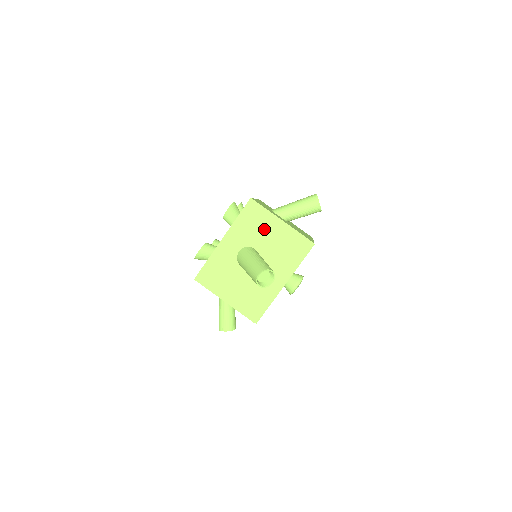
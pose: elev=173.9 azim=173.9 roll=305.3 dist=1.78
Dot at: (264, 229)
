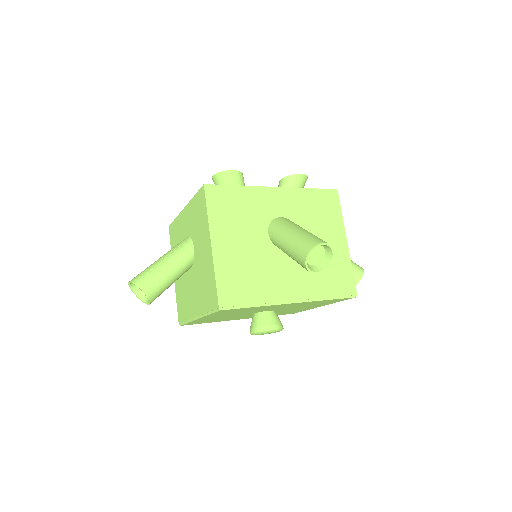
Dot at: (324, 228)
